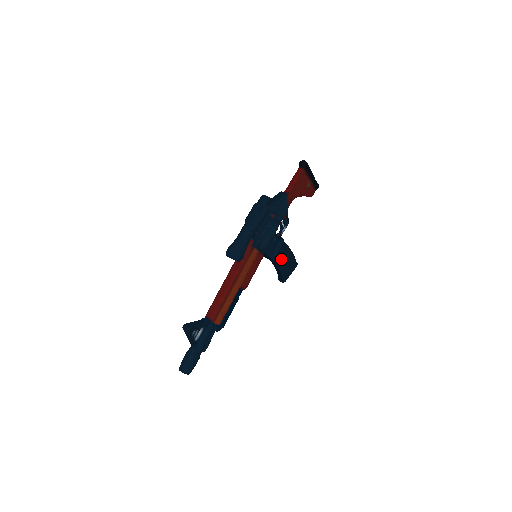
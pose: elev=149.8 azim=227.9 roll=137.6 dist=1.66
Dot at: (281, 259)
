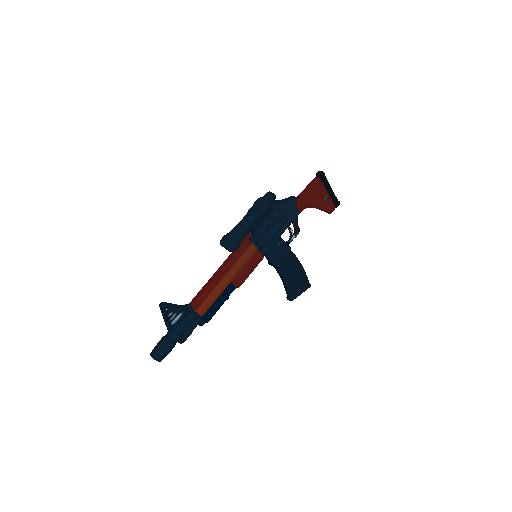
Dot at: (288, 271)
